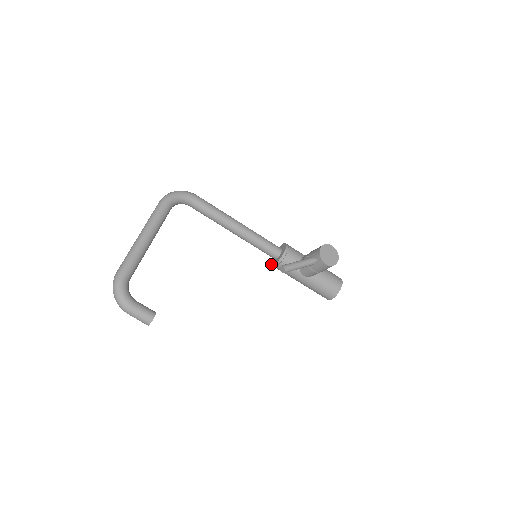
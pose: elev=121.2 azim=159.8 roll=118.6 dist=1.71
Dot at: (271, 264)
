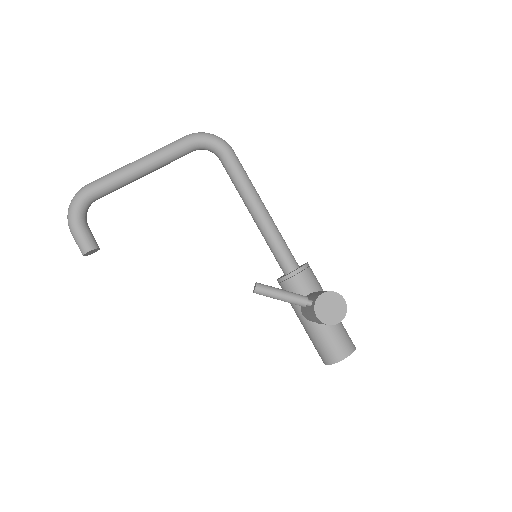
Dot at: occluded
